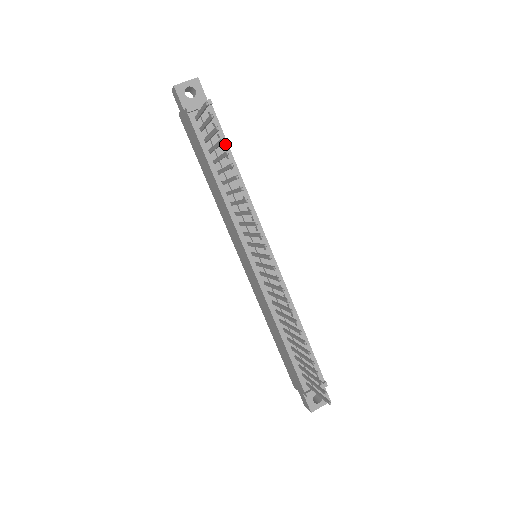
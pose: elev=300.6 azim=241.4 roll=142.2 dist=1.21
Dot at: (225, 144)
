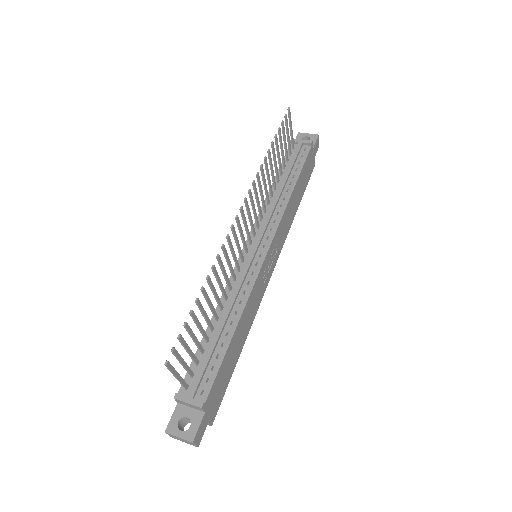
Dot at: (299, 169)
